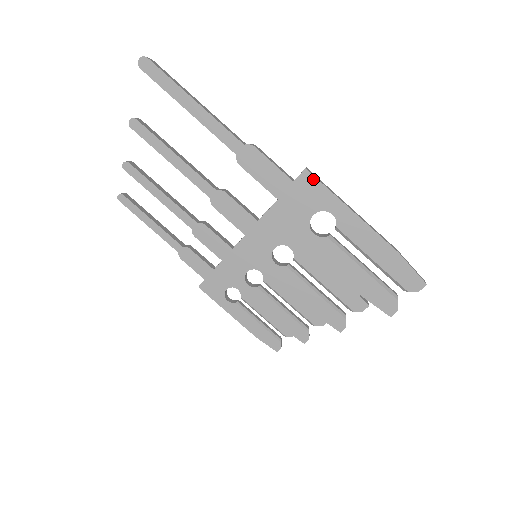
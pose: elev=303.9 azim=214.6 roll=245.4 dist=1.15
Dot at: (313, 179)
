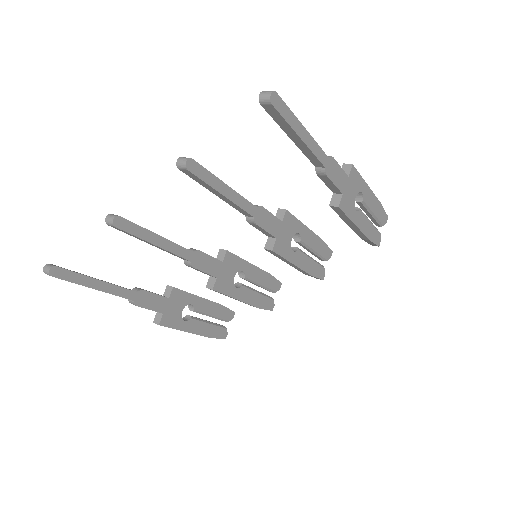
Dot at: (355, 171)
